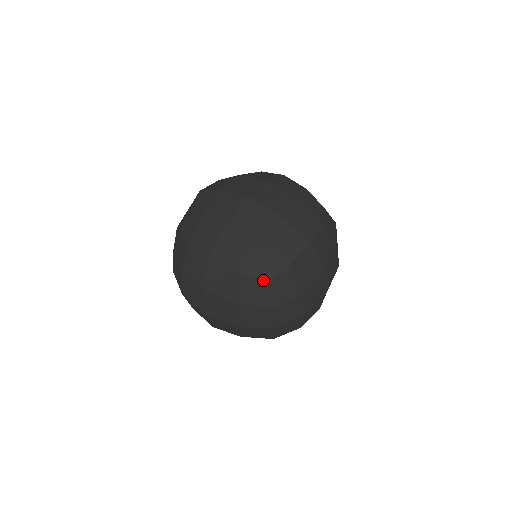
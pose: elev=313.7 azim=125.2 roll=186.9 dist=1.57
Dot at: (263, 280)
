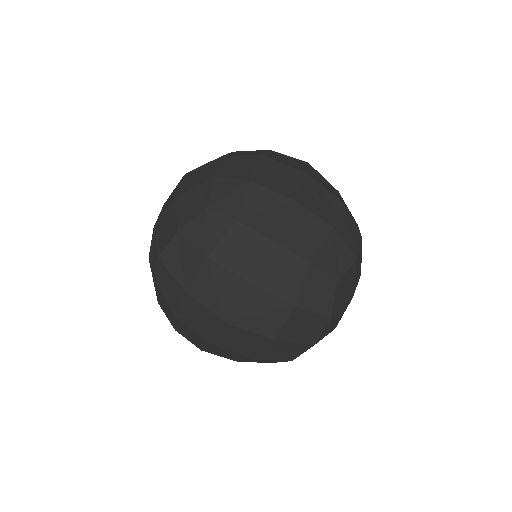
Dot at: occluded
